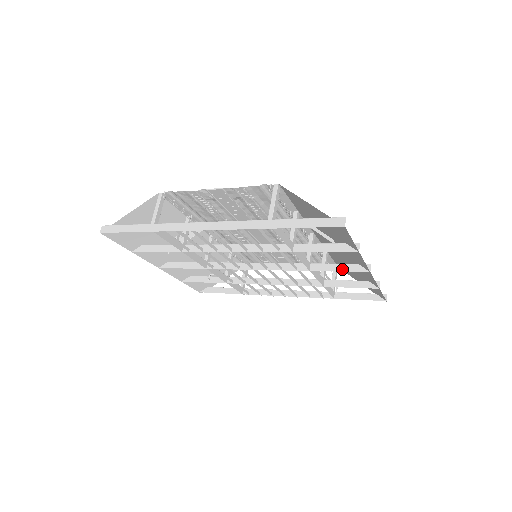
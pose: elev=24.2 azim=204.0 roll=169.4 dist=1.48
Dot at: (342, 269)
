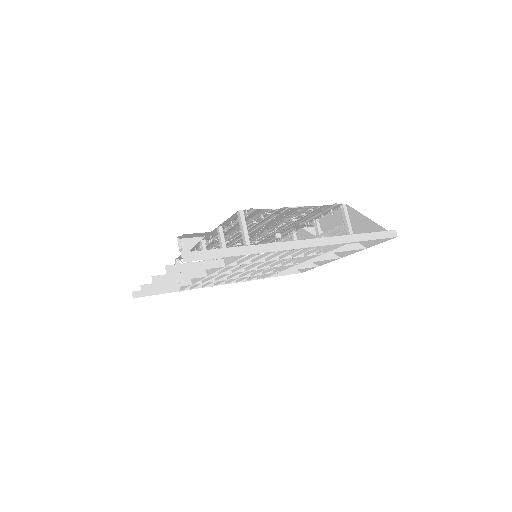
Dot at: (325, 258)
